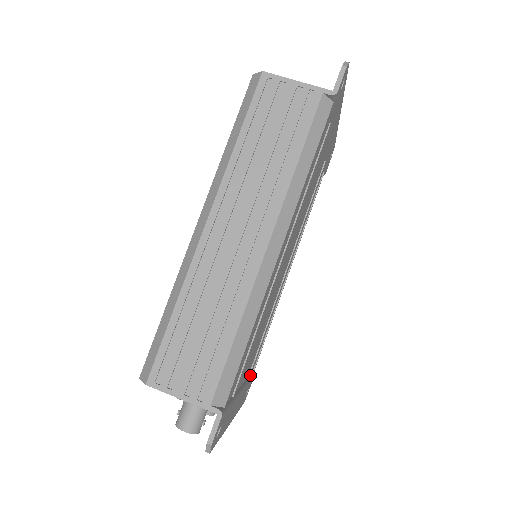
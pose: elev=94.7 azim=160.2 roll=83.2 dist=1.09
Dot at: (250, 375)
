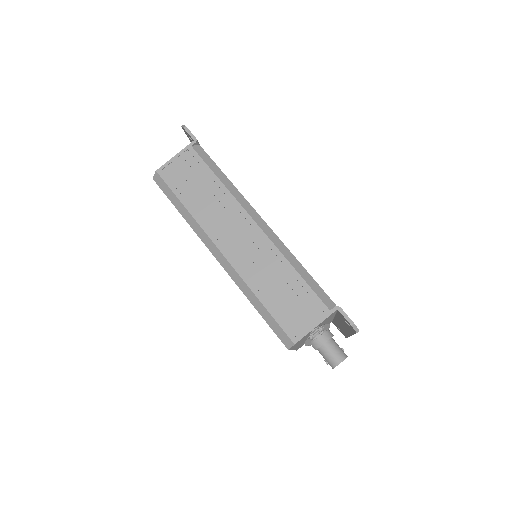
Dot at: occluded
